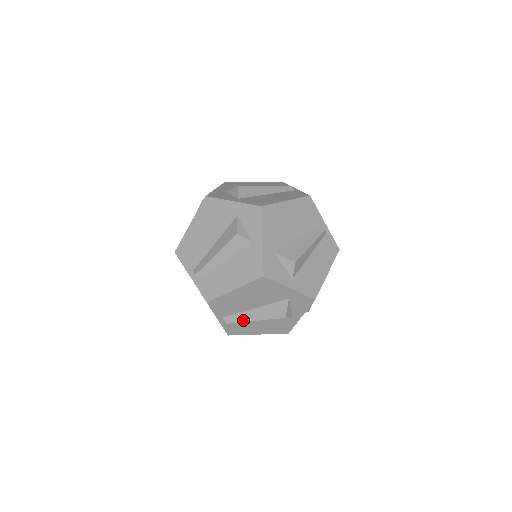
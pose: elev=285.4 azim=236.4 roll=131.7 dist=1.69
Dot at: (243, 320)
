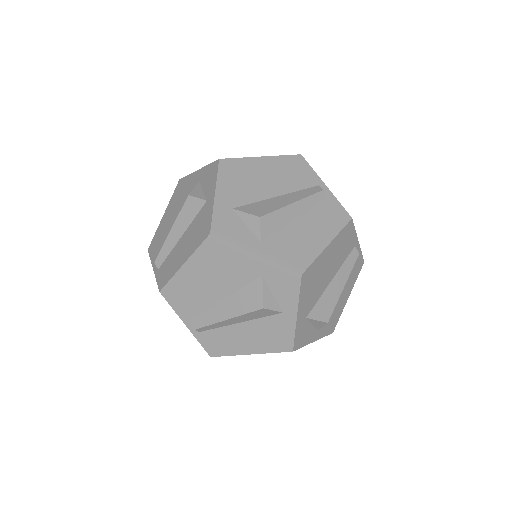
Dot at: (213, 321)
